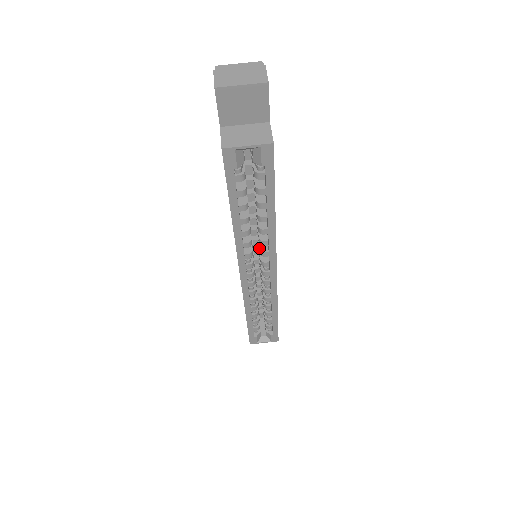
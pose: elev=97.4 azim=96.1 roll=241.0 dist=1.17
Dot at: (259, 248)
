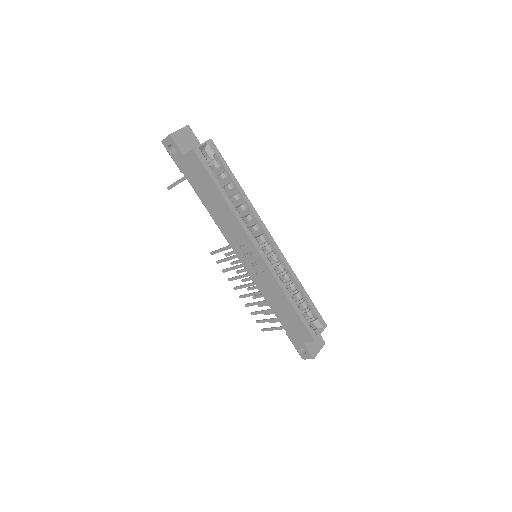
Dot at: (252, 229)
